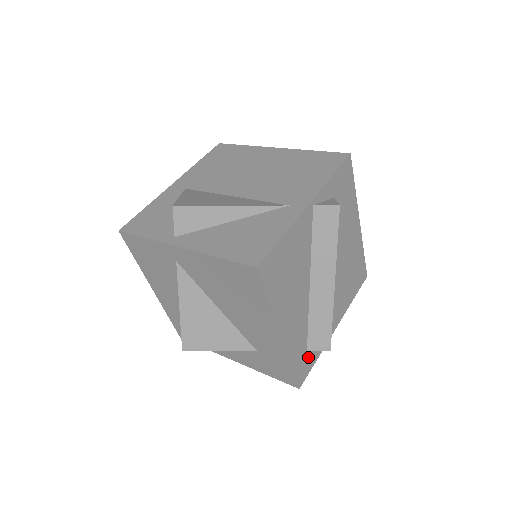
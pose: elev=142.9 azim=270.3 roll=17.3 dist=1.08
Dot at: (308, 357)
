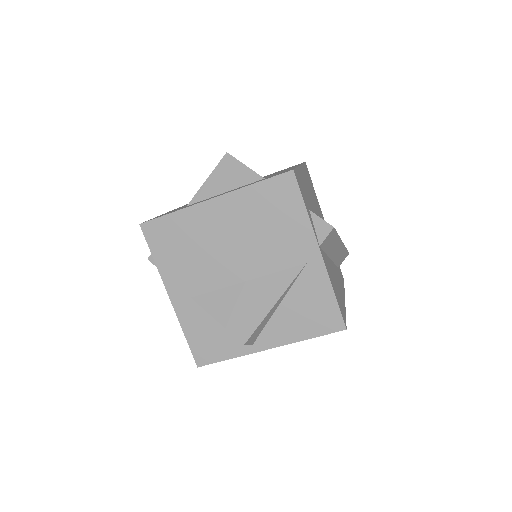
Dot at: occluded
